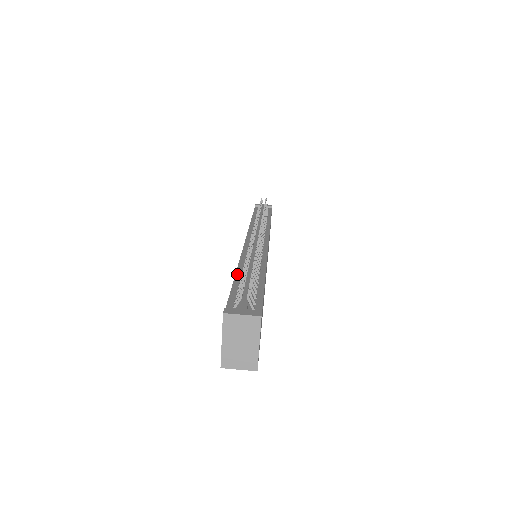
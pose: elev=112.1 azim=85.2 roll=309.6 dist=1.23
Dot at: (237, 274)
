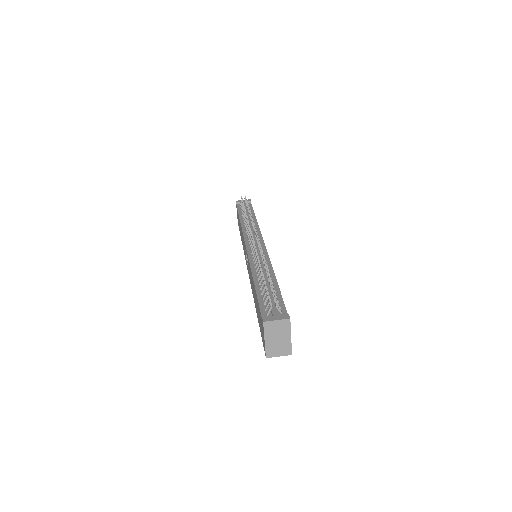
Dot at: (255, 283)
